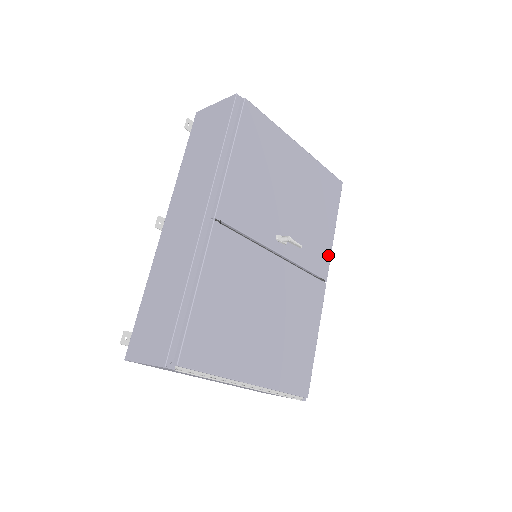
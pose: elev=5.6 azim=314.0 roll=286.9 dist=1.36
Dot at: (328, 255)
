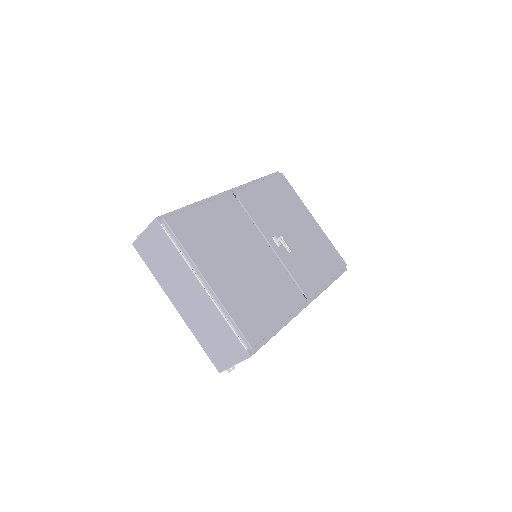
Dot at: (316, 288)
